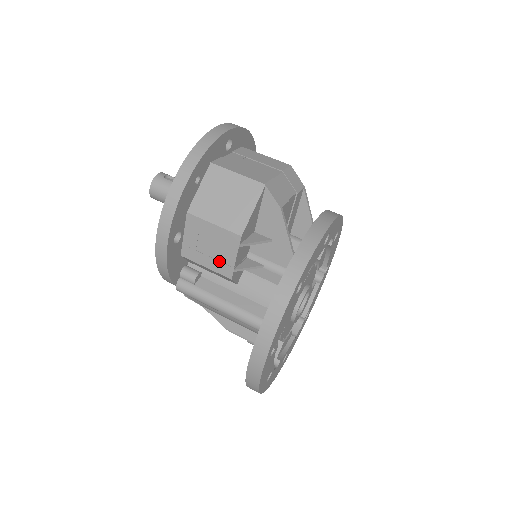
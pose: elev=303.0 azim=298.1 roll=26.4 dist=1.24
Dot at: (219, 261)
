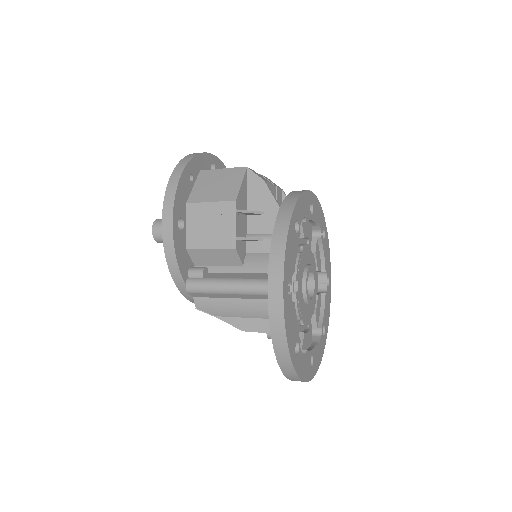
Dot at: (221, 235)
